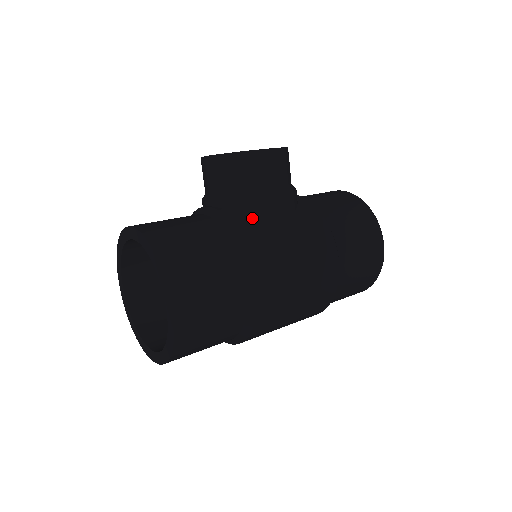
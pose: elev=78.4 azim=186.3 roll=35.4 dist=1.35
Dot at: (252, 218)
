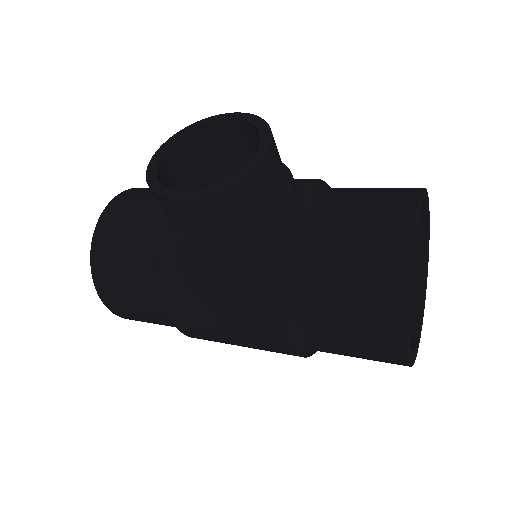
Dot at: (184, 257)
